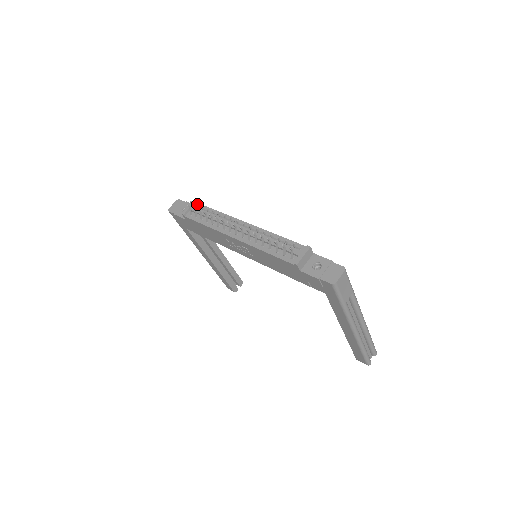
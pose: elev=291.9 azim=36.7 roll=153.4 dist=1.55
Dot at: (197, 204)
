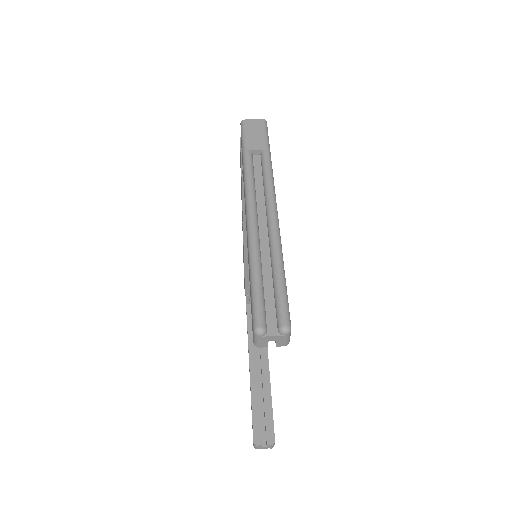
Dot at: occluded
